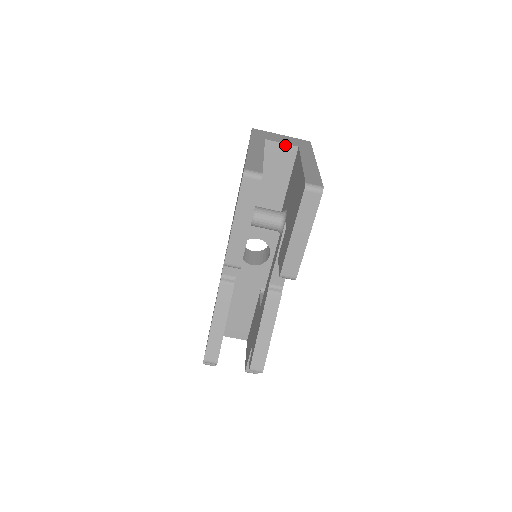
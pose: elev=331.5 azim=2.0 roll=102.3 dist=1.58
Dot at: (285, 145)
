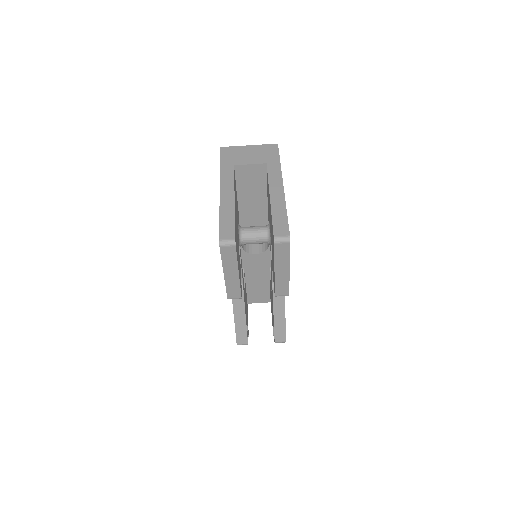
Dot at: (254, 165)
